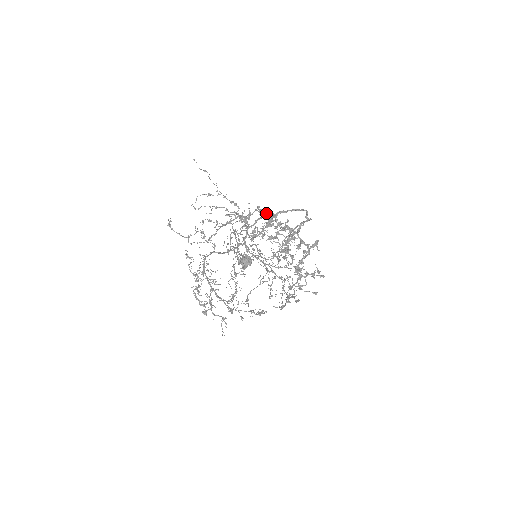
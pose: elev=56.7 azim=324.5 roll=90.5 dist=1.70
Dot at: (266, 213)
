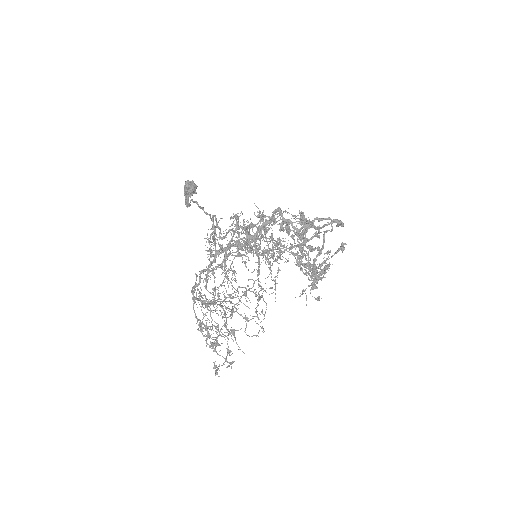
Dot at: (281, 223)
